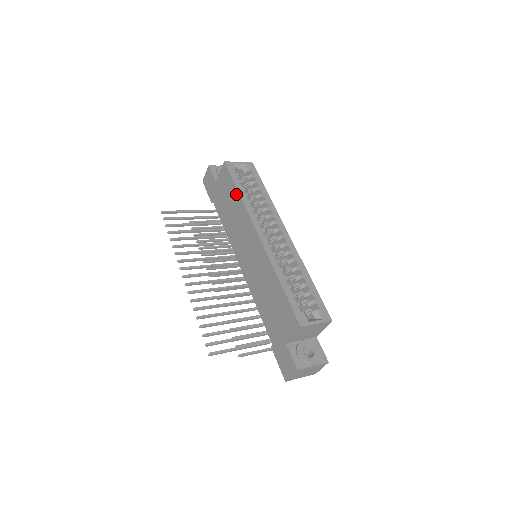
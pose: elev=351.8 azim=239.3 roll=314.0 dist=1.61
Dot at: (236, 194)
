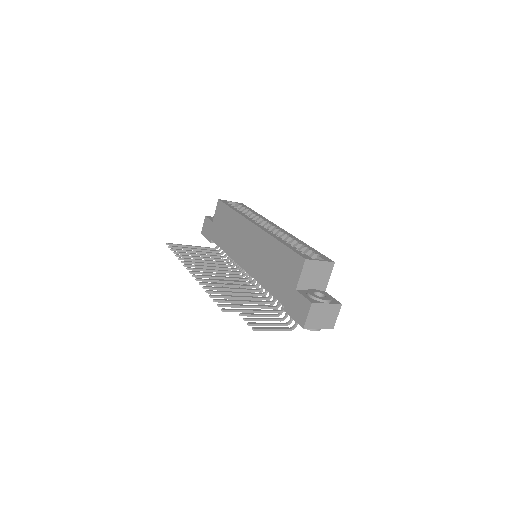
Dot at: (231, 213)
